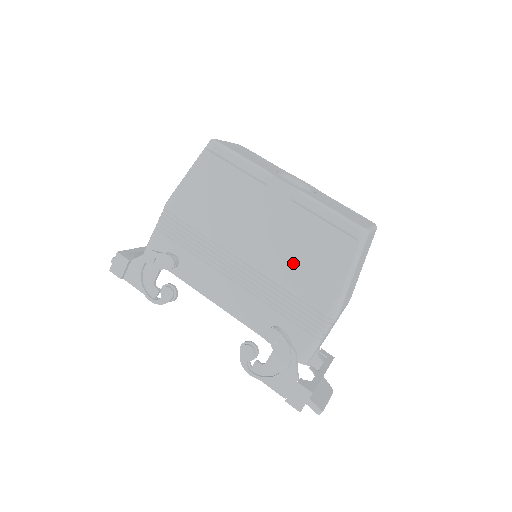
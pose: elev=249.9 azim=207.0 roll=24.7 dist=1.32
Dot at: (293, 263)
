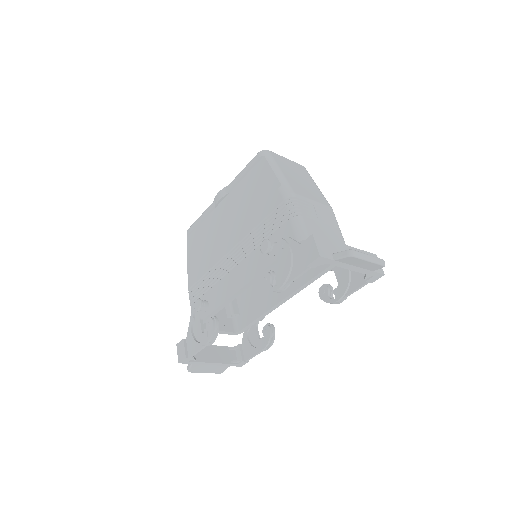
Dot at: (251, 210)
